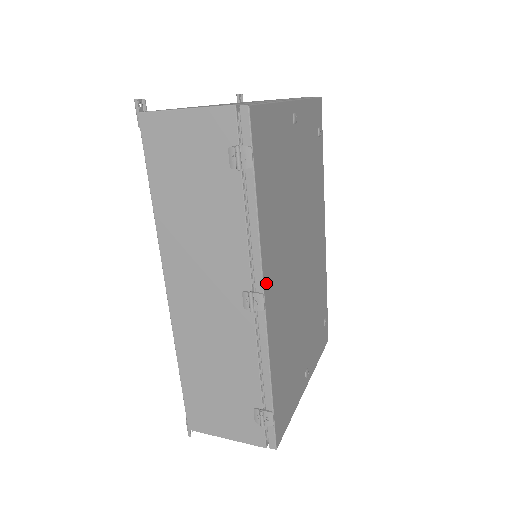
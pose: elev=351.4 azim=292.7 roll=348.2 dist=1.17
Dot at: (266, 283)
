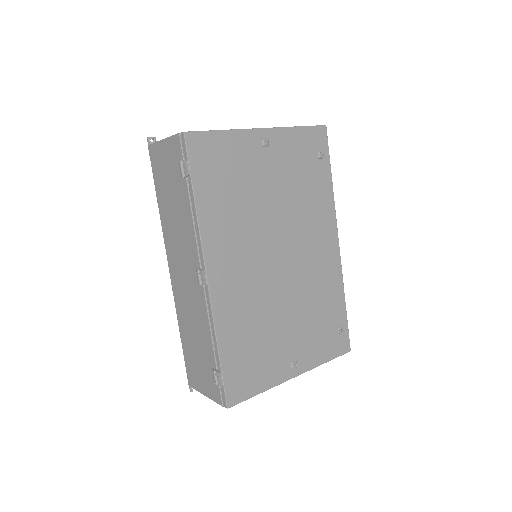
Dot at: (210, 263)
